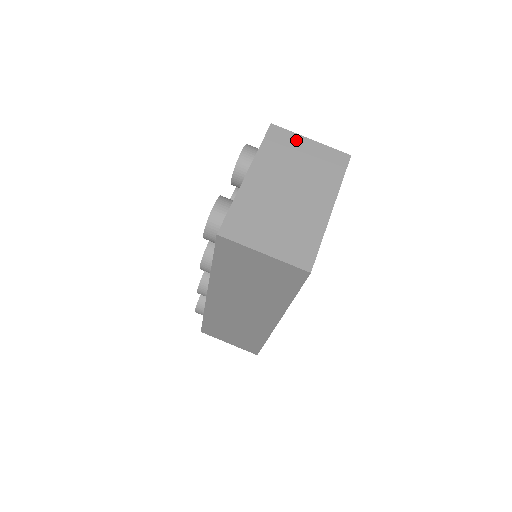
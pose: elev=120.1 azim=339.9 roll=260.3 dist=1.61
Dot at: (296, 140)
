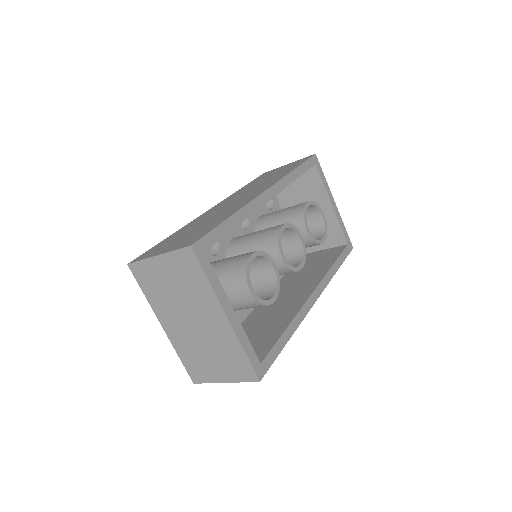
Dot at: (151, 267)
